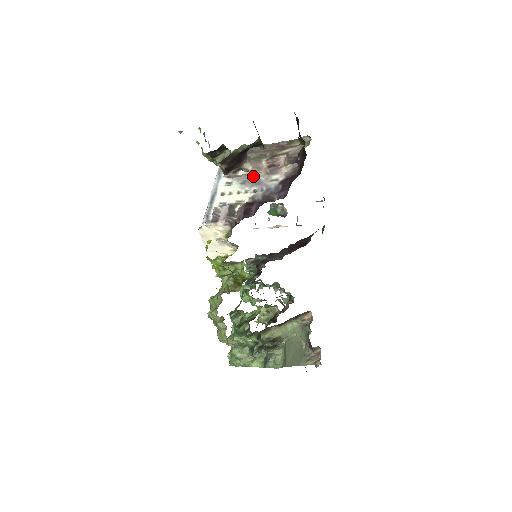
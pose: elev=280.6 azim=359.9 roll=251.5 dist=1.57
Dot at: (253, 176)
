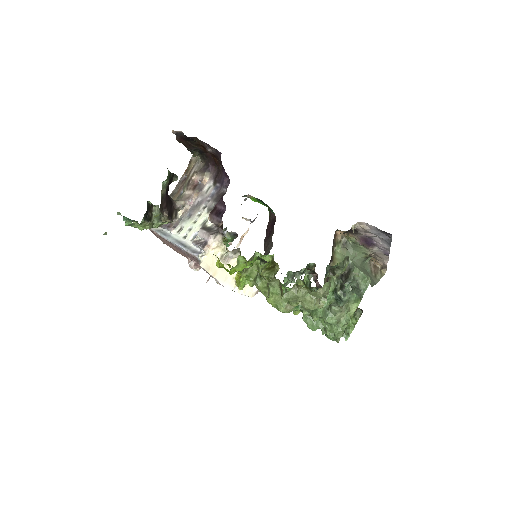
Dot at: (190, 207)
